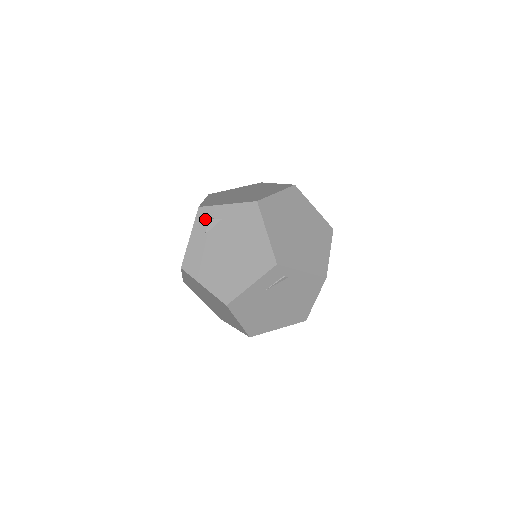
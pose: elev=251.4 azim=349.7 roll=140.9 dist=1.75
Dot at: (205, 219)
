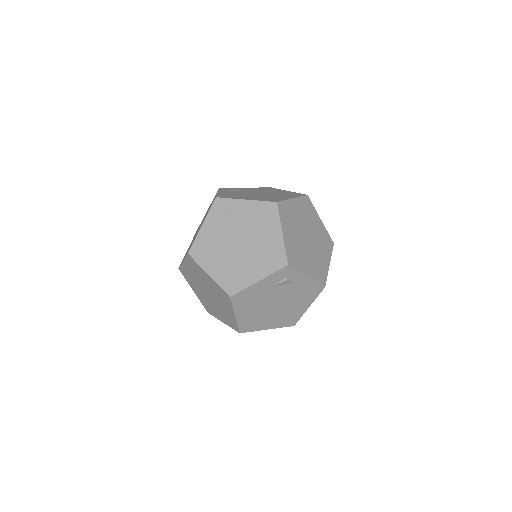
Dot at: (283, 276)
